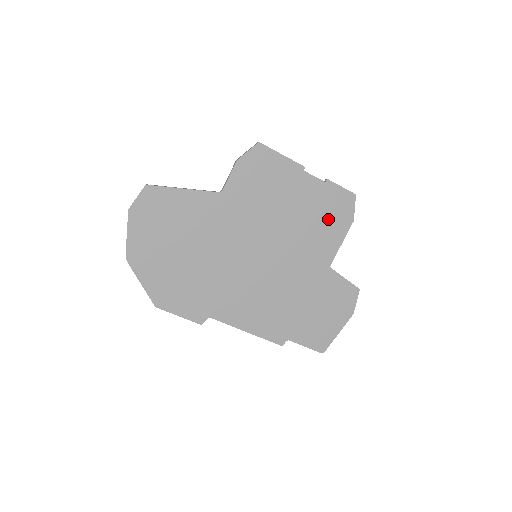
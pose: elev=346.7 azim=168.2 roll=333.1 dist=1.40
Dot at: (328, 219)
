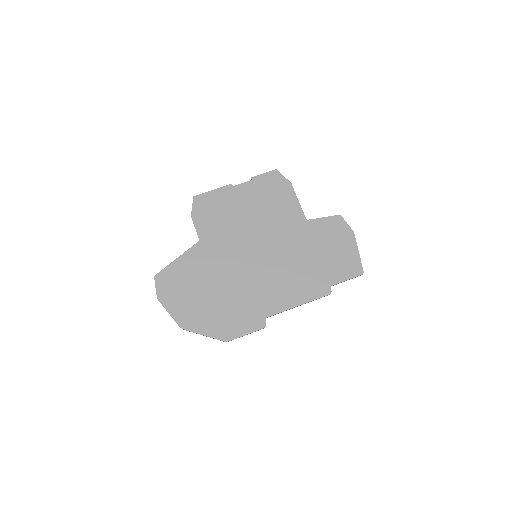
Dot at: (275, 196)
